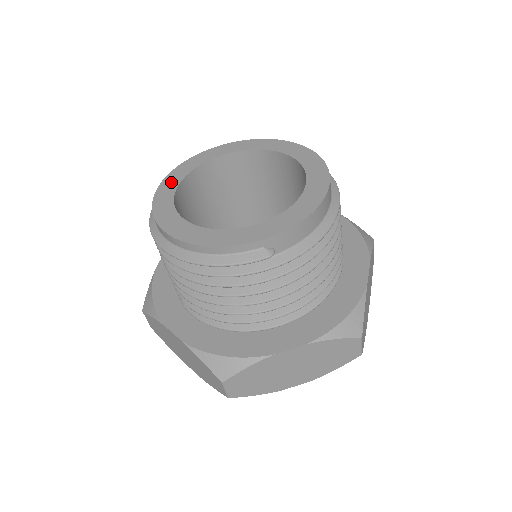
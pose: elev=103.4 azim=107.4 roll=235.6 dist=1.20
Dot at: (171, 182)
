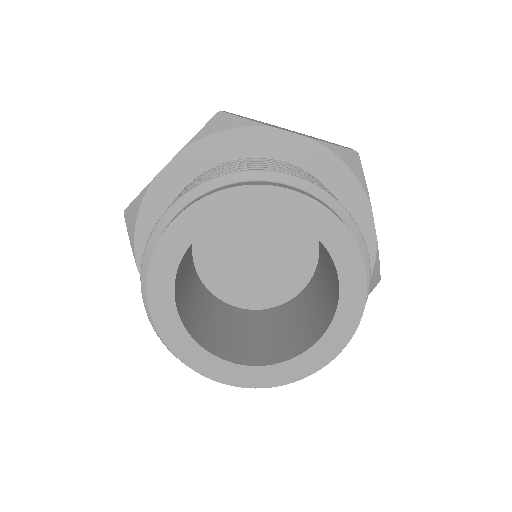
Dot at: (190, 226)
